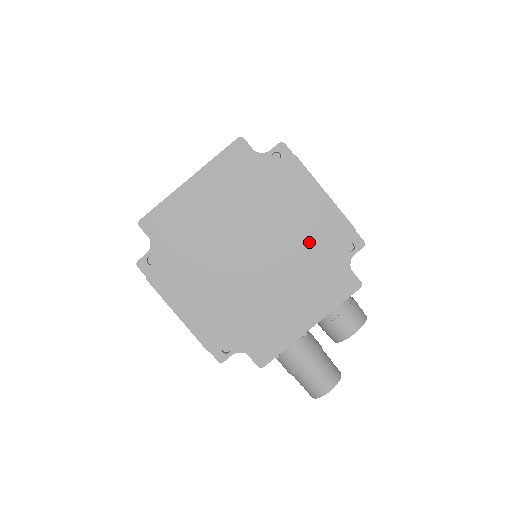
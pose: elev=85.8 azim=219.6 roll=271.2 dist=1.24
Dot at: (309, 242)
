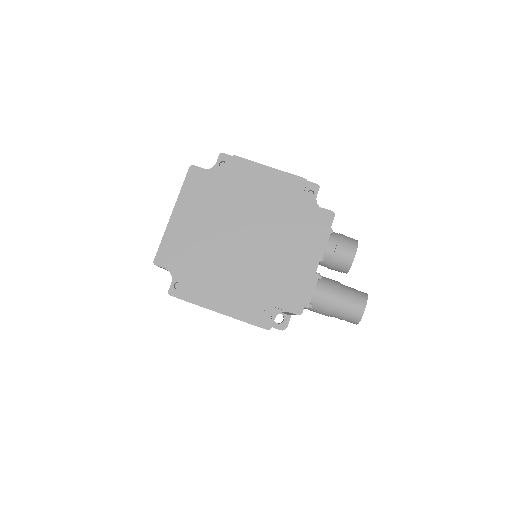
Dot at: (279, 206)
